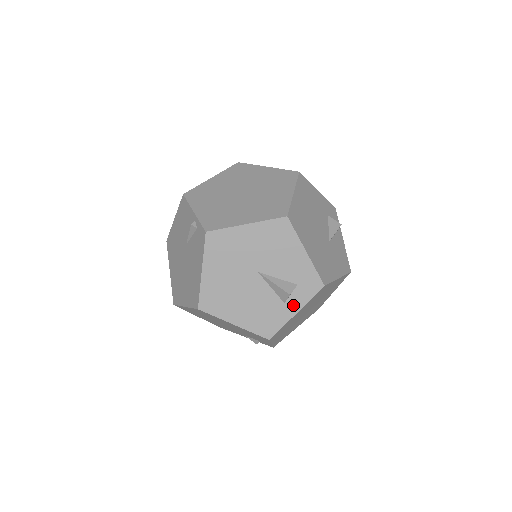
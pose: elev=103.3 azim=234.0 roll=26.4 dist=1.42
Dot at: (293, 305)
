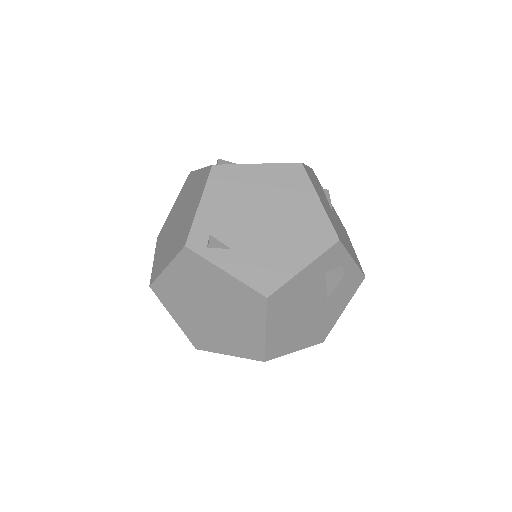
Dot at: occluded
